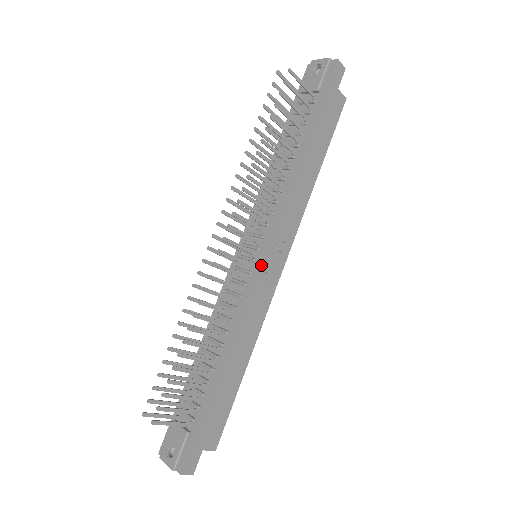
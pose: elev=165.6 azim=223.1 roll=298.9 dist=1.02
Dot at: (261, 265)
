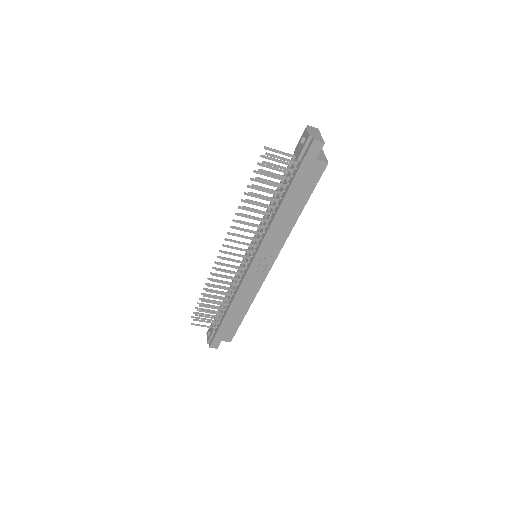
Dot at: (250, 267)
